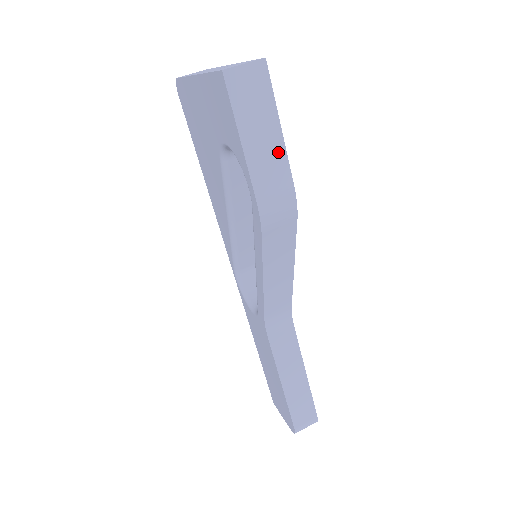
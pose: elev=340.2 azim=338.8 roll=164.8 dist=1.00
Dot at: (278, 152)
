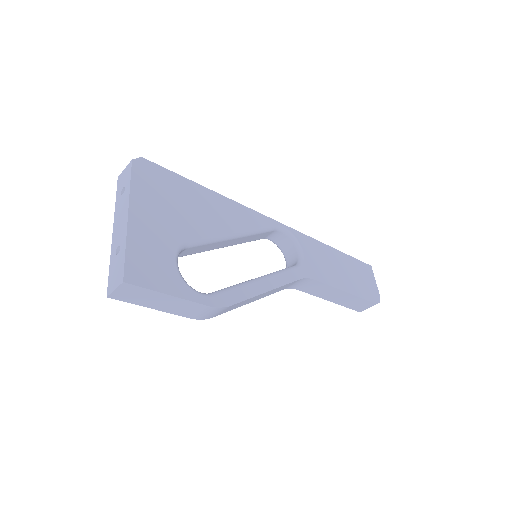
Dot at: (181, 302)
